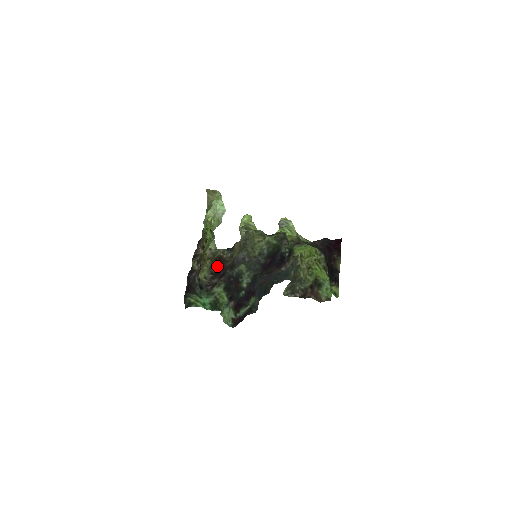
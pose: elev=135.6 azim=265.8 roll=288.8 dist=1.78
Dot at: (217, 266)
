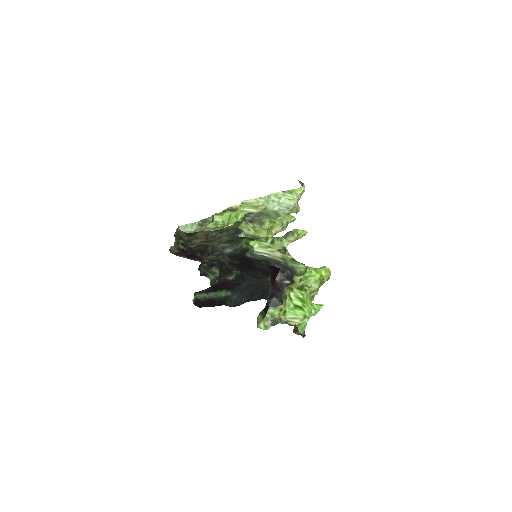
Dot at: (184, 245)
